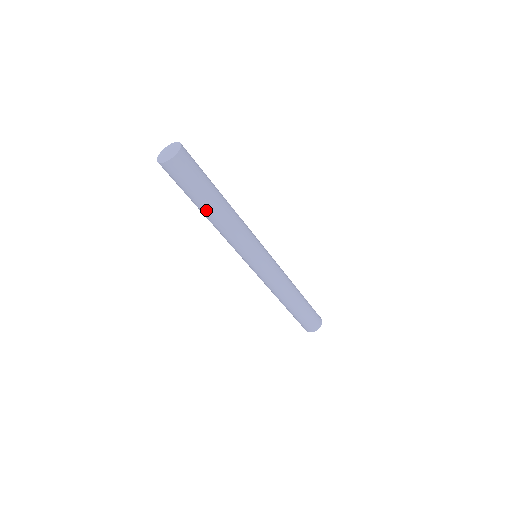
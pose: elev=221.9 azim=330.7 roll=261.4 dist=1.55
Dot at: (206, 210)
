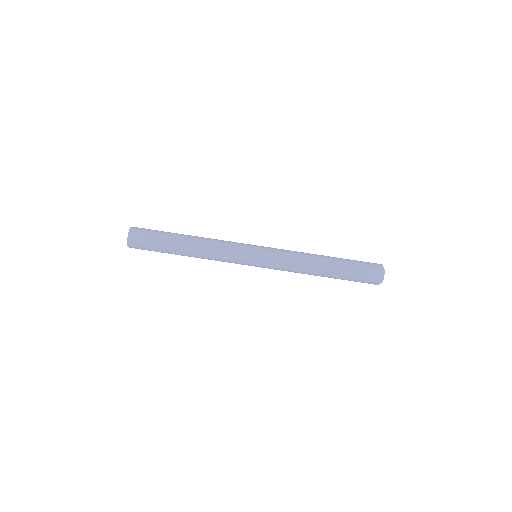
Dot at: (179, 248)
